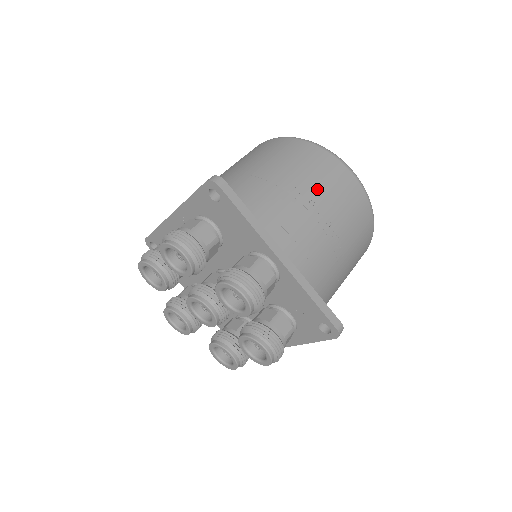
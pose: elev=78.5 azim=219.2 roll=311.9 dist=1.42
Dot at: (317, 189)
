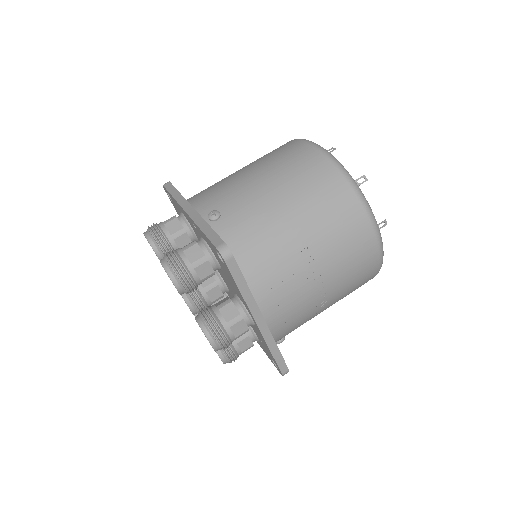
Dot at: (329, 258)
